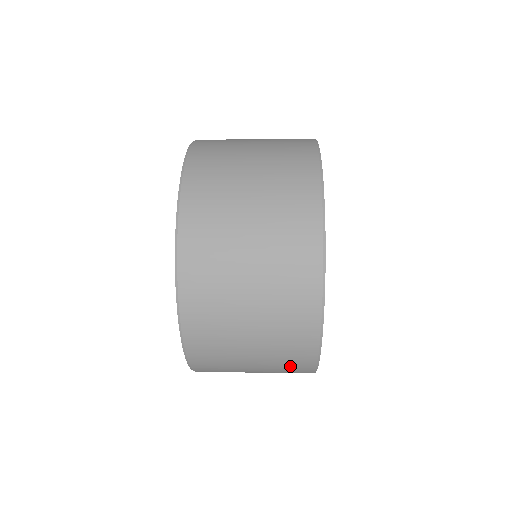
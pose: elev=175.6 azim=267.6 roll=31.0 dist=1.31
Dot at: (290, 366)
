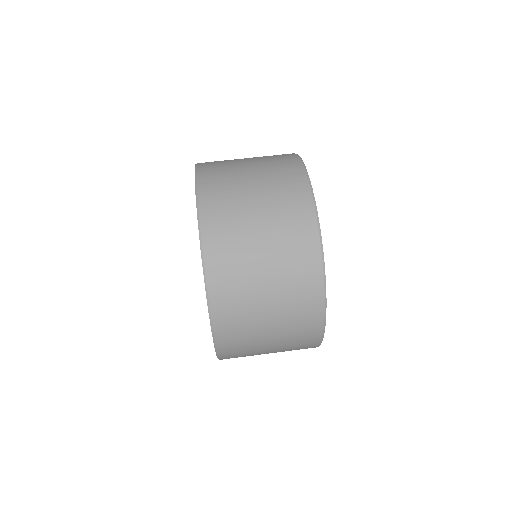
Dot at: occluded
